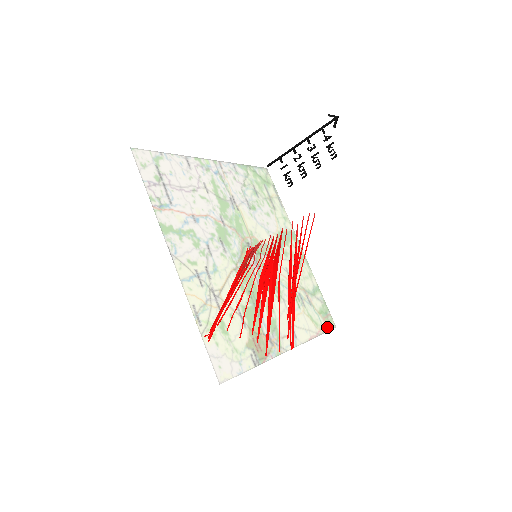
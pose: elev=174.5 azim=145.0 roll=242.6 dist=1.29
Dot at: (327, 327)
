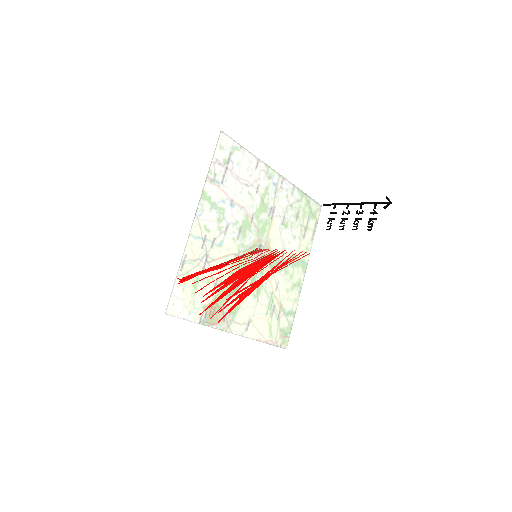
Dot at: (279, 343)
